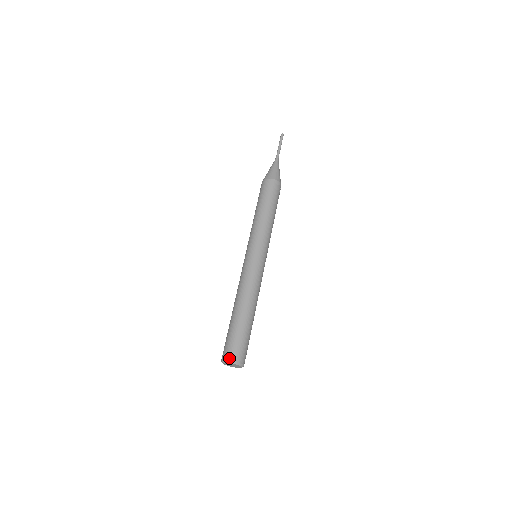
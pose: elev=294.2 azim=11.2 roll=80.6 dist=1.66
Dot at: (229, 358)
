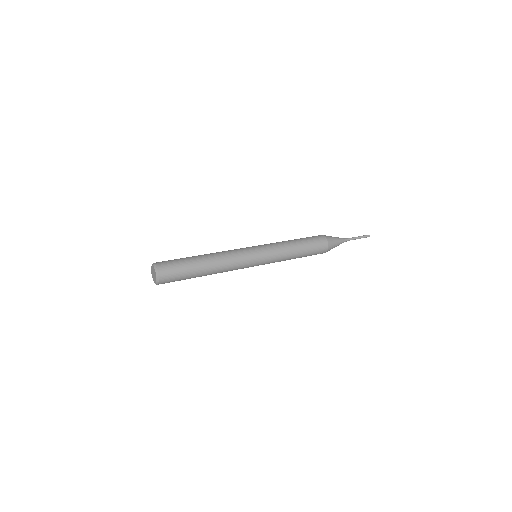
Dot at: (158, 265)
